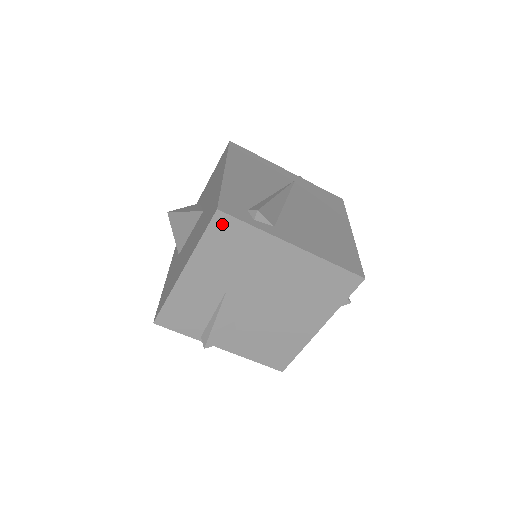
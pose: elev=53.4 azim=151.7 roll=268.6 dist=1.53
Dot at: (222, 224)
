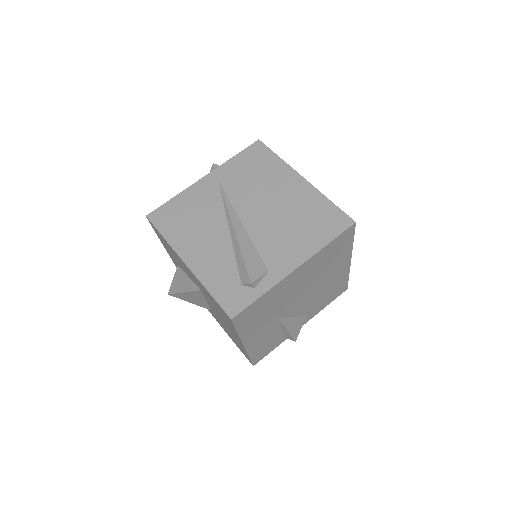
Dot at: (242, 317)
